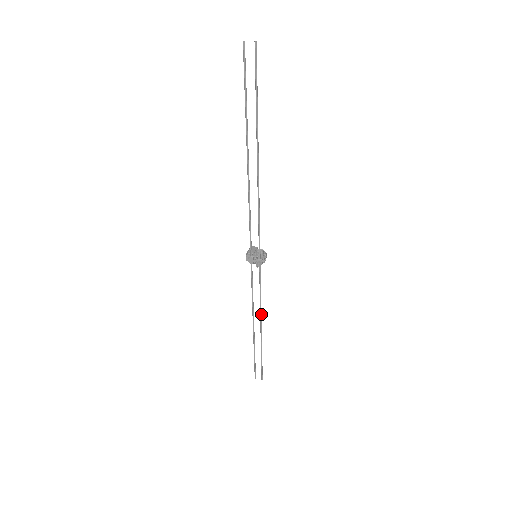
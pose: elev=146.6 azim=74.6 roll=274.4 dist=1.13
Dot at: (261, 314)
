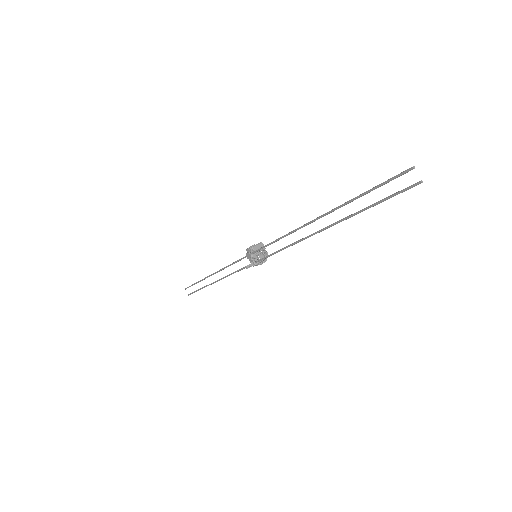
Dot at: (223, 278)
